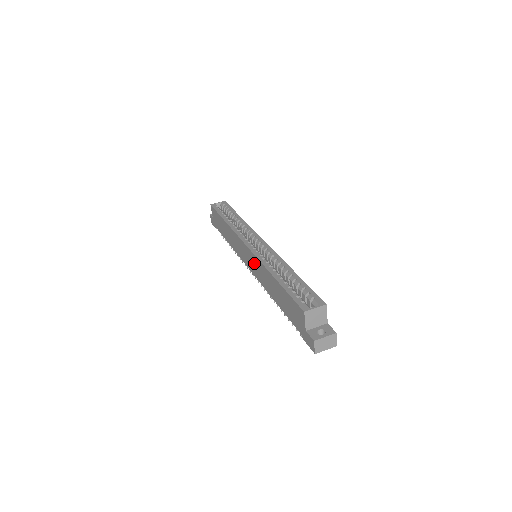
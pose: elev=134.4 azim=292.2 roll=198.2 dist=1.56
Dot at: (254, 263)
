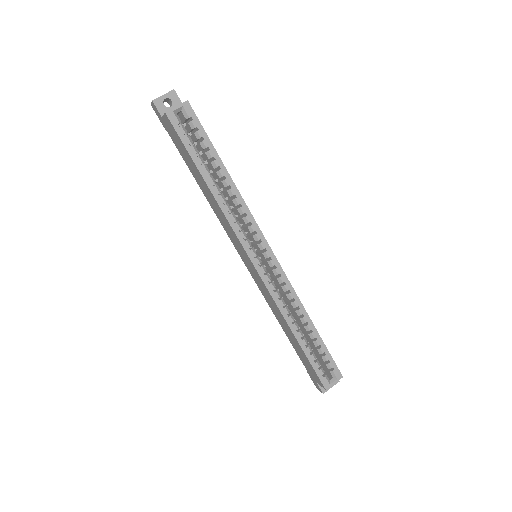
Dot at: (260, 284)
